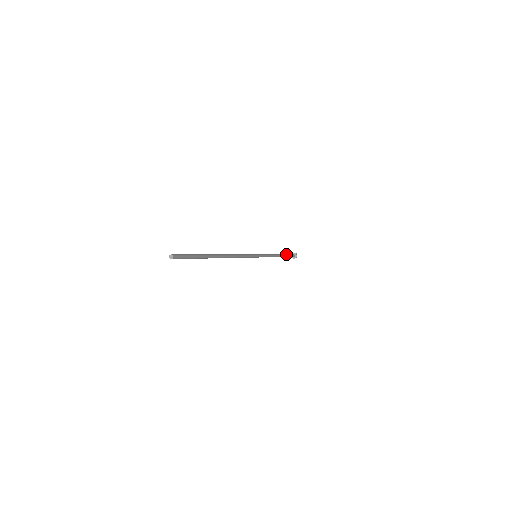
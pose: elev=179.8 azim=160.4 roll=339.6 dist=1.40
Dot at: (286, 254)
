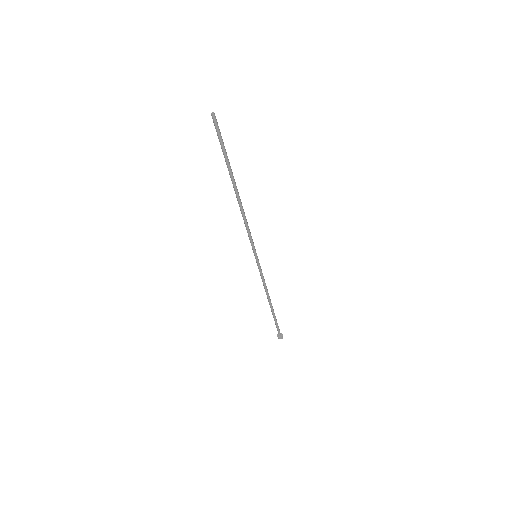
Dot at: occluded
